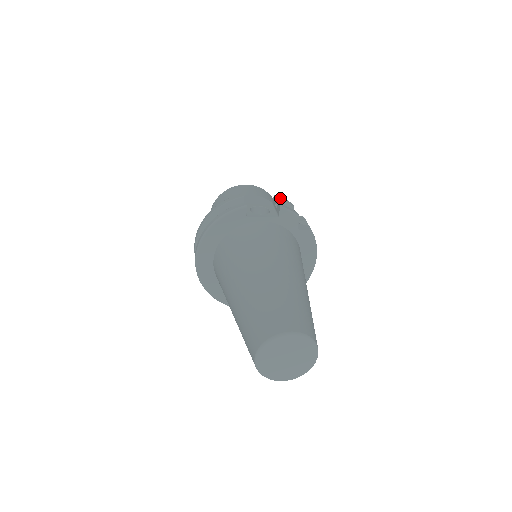
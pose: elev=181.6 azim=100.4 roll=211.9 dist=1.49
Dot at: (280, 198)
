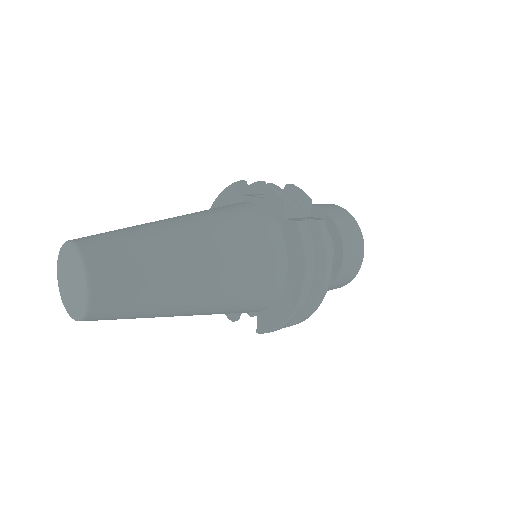
Dot at: (292, 186)
